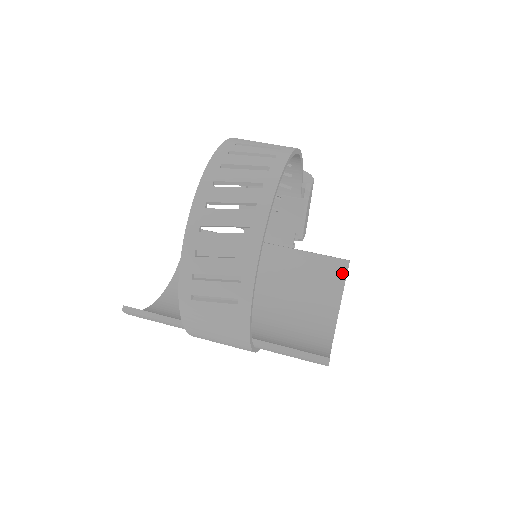
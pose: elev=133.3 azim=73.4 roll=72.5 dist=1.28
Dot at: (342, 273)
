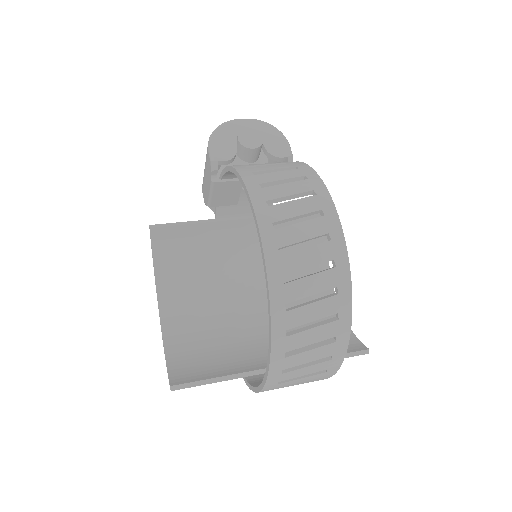
Dot at: occluded
